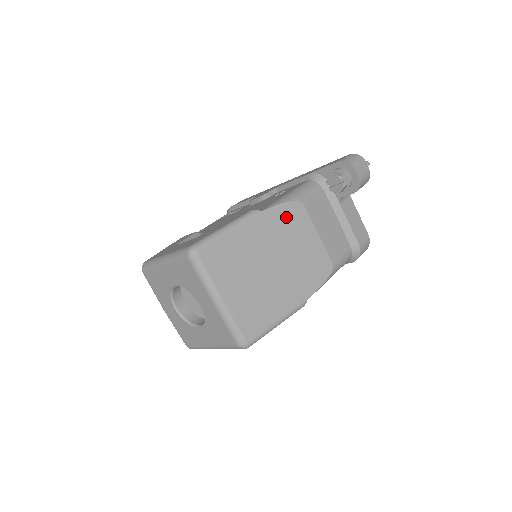
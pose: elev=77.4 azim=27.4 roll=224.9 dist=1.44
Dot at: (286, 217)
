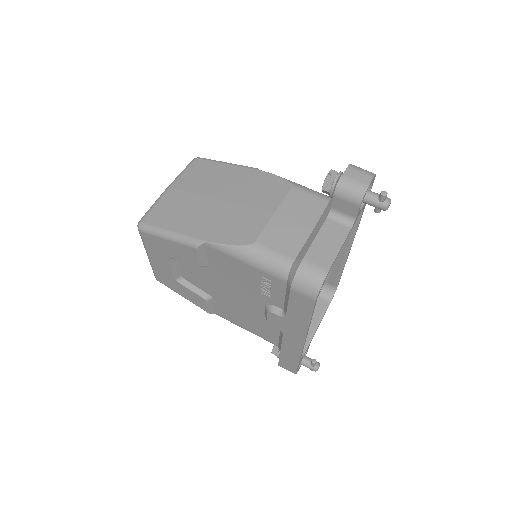
Dot at: (268, 184)
